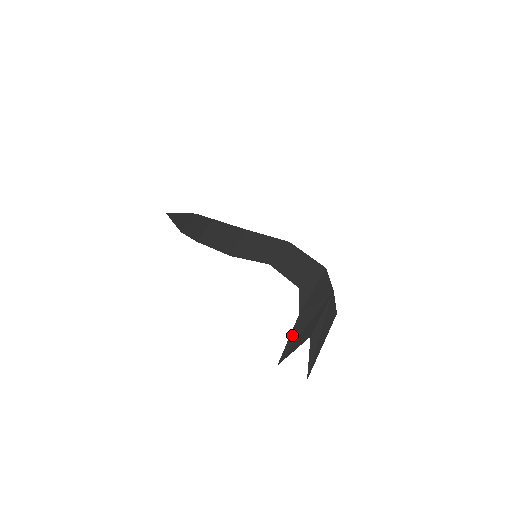
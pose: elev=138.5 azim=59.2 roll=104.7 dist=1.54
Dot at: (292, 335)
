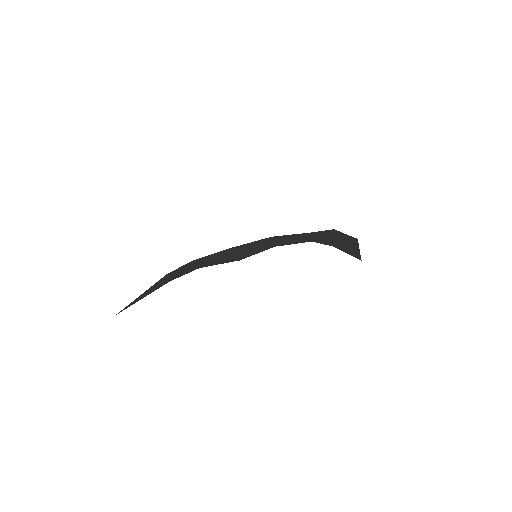
Dot at: (345, 251)
